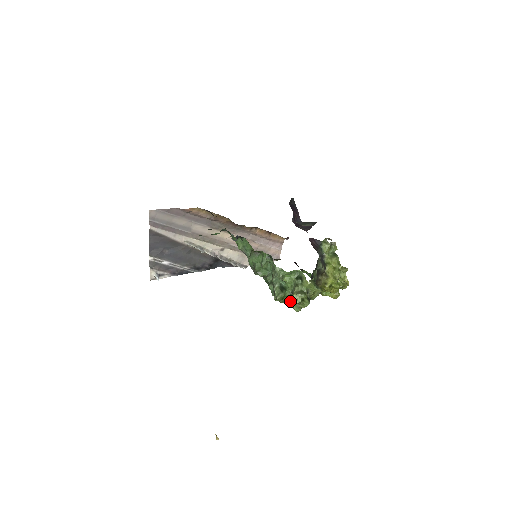
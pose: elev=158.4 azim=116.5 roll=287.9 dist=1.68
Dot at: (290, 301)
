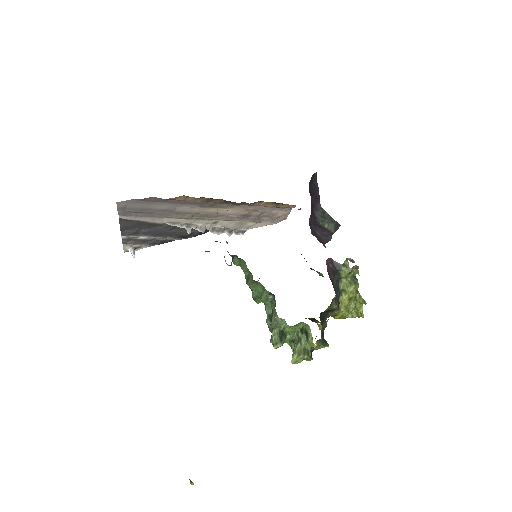
Dot at: (289, 342)
